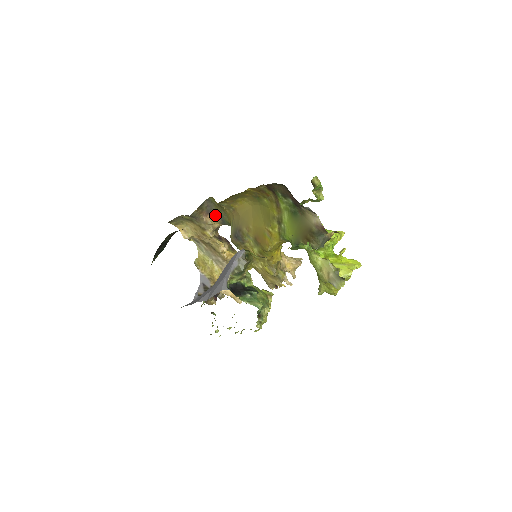
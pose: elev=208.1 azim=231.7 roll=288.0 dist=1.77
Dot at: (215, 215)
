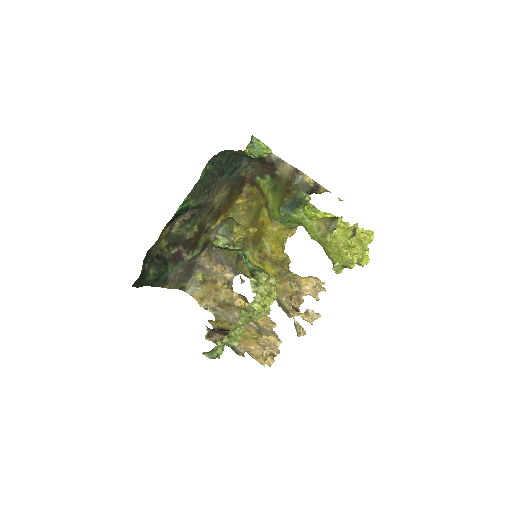
Dot at: (225, 264)
